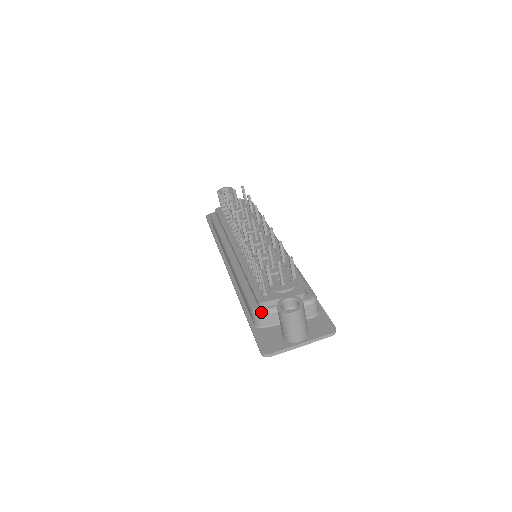
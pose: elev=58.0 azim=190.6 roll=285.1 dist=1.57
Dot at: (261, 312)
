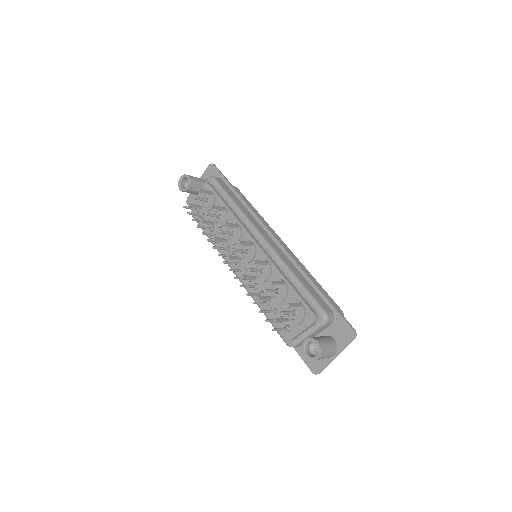
Dot at: (294, 345)
